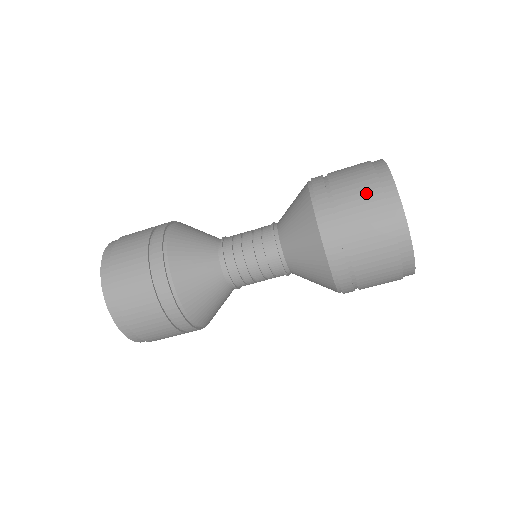
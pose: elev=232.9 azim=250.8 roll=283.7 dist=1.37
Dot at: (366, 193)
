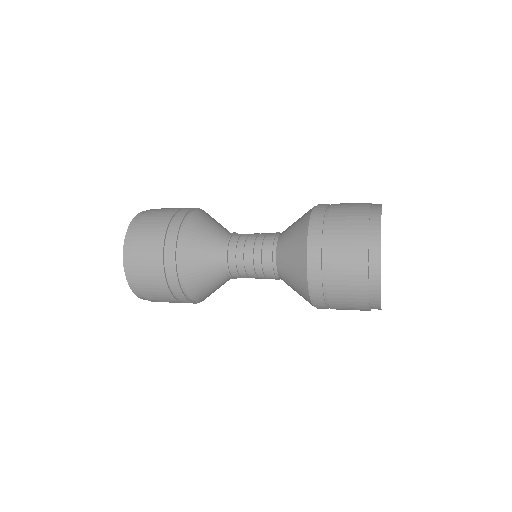
Dot at: (354, 226)
